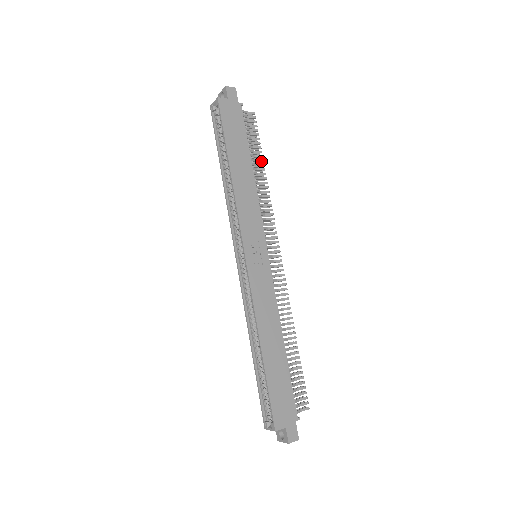
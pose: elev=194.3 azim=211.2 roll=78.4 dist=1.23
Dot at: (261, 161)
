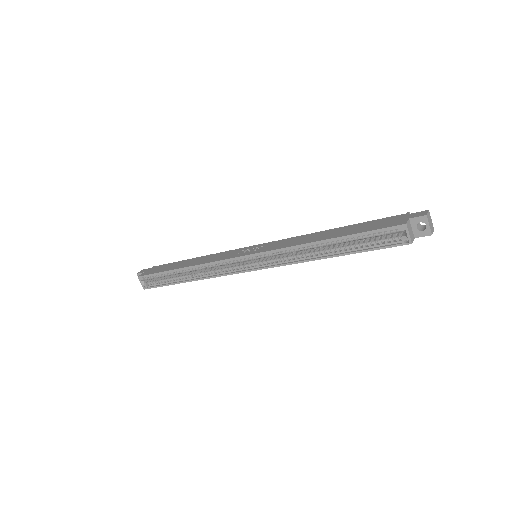
Dot at: occluded
